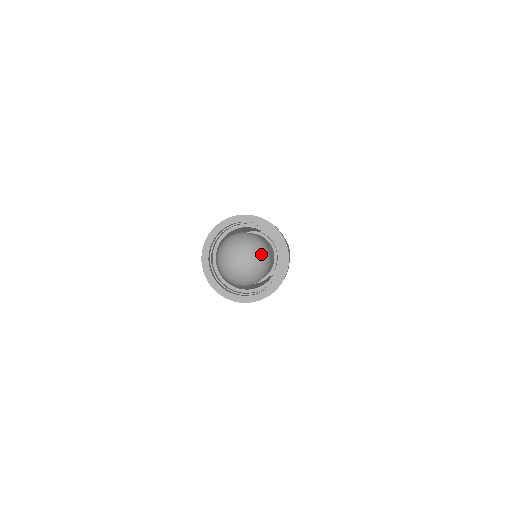
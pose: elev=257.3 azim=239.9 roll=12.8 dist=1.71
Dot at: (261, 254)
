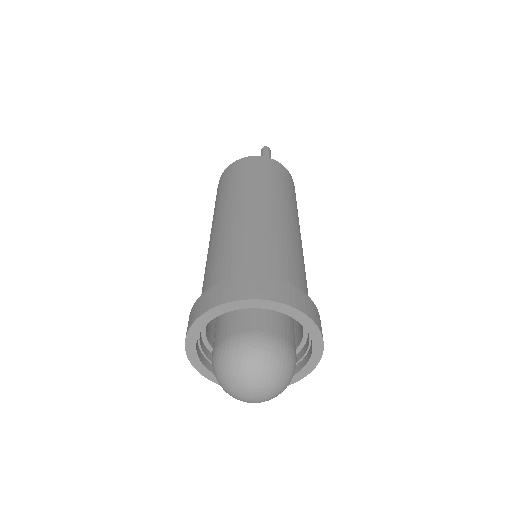
Dot at: occluded
